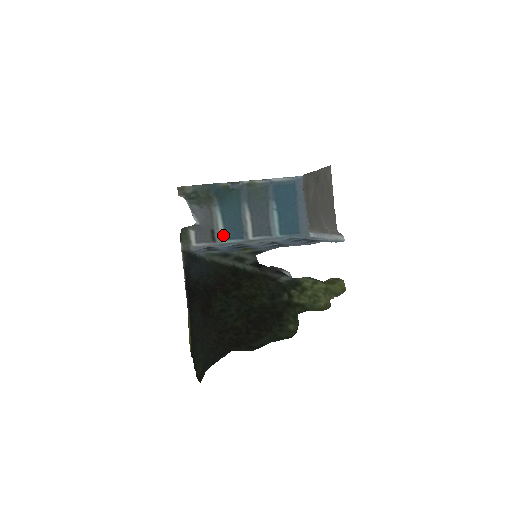
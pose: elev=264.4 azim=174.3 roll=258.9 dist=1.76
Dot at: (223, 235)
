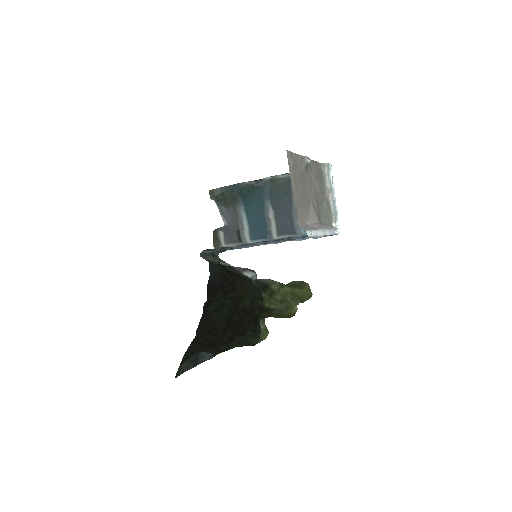
Dot at: (249, 235)
